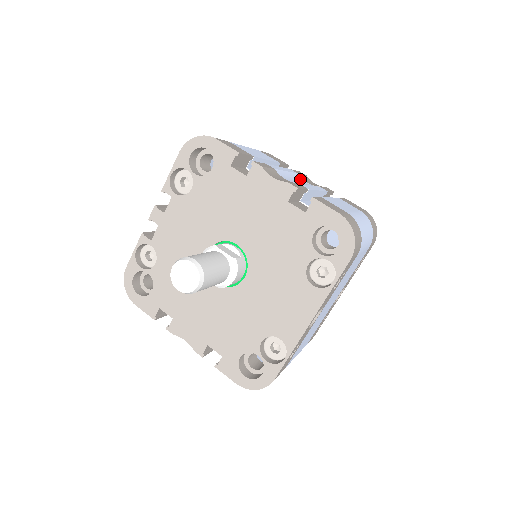
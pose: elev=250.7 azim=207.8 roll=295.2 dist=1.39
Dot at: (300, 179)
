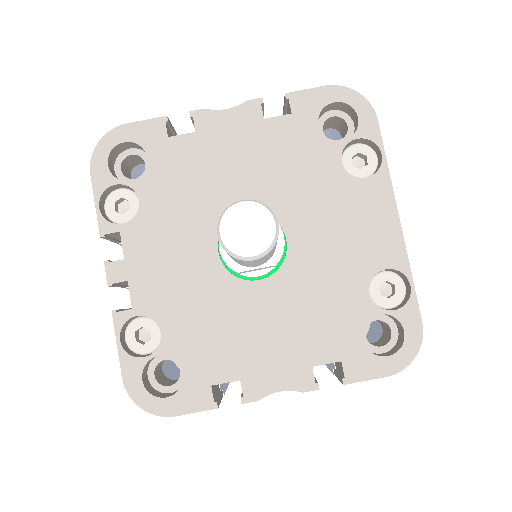
Dot at: occluded
